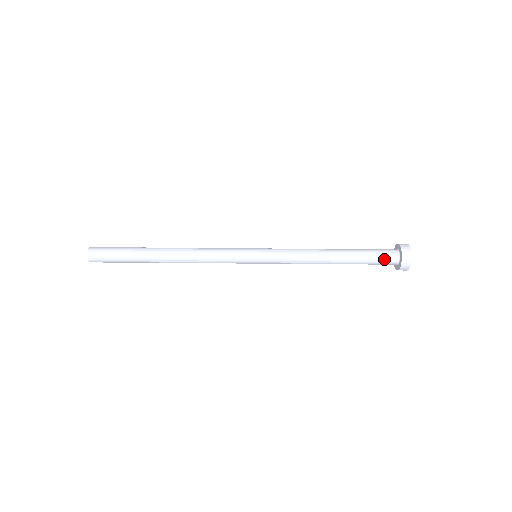
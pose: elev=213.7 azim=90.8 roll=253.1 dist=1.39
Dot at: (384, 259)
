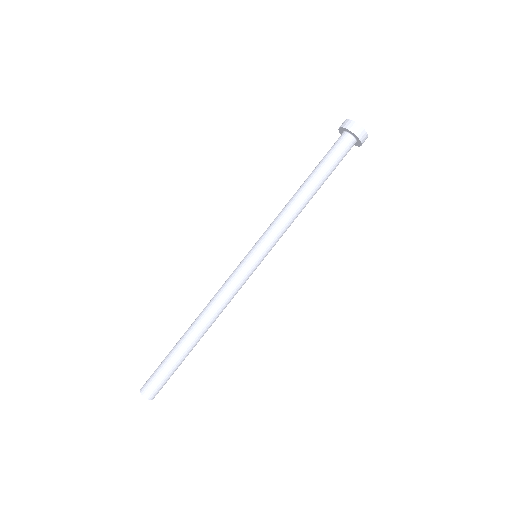
Dot at: (334, 145)
